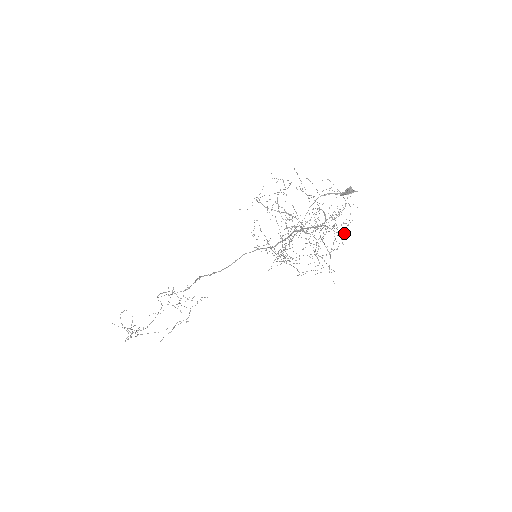
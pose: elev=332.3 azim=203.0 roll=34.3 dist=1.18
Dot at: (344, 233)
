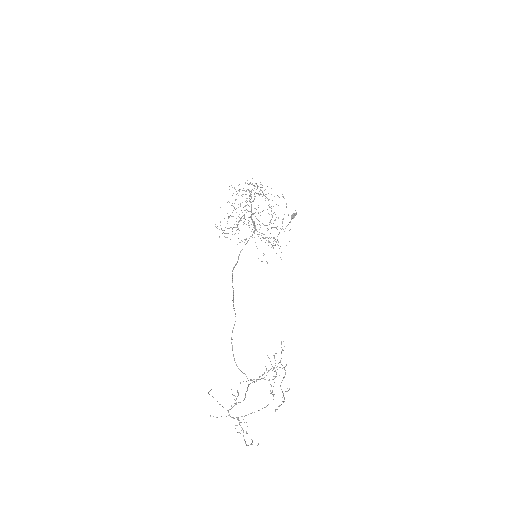
Dot at: occluded
